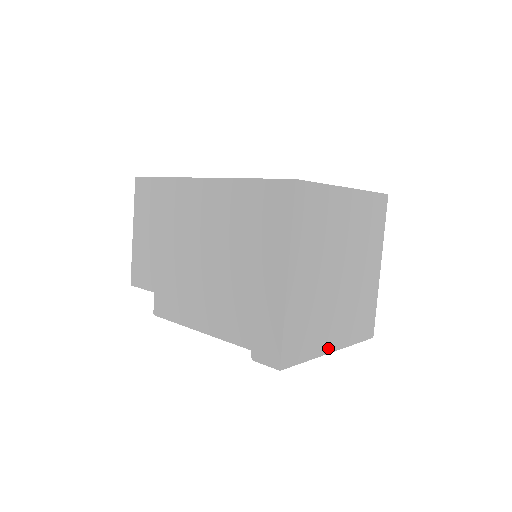
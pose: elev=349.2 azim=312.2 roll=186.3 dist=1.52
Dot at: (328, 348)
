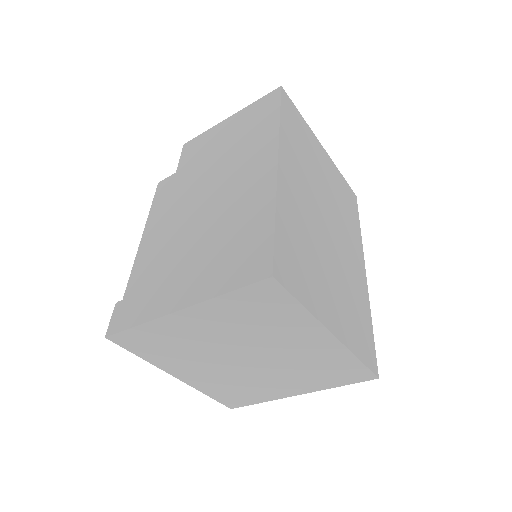
Dot at: (173, 372)
